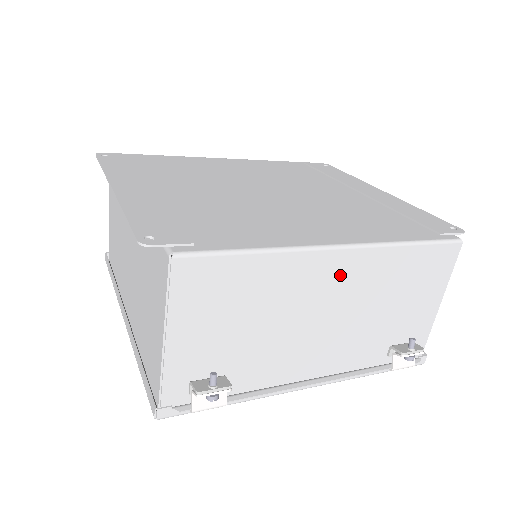
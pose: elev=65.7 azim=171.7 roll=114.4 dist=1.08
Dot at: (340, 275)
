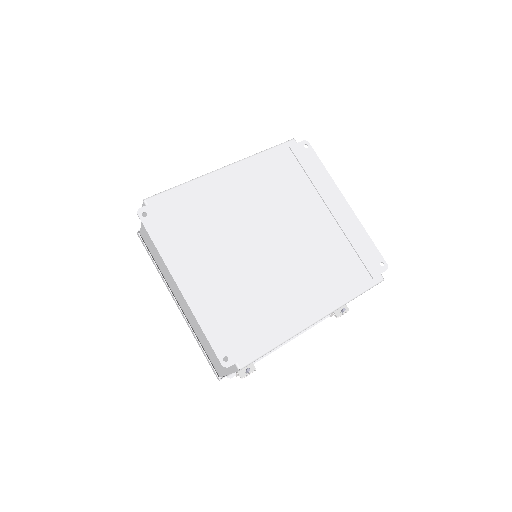
Dot at: occluded
